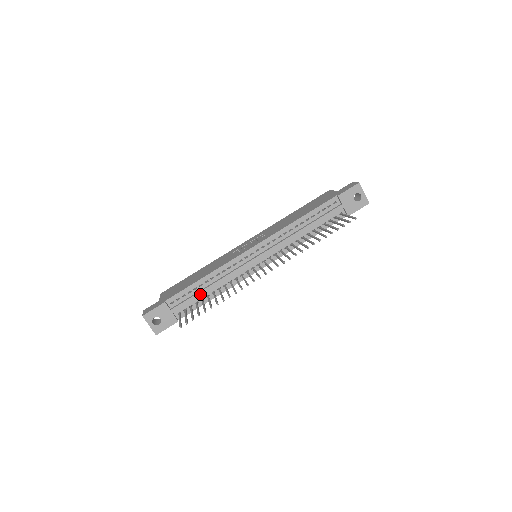
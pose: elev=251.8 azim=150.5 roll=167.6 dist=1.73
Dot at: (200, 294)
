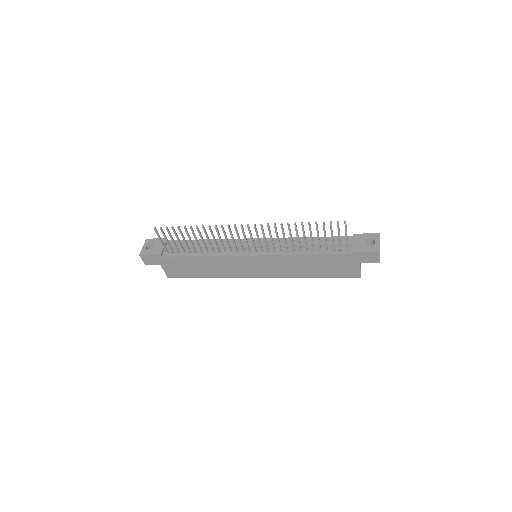
Dot at: occluded
